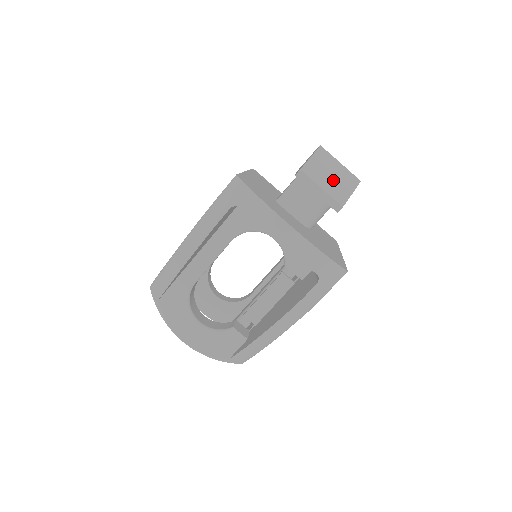
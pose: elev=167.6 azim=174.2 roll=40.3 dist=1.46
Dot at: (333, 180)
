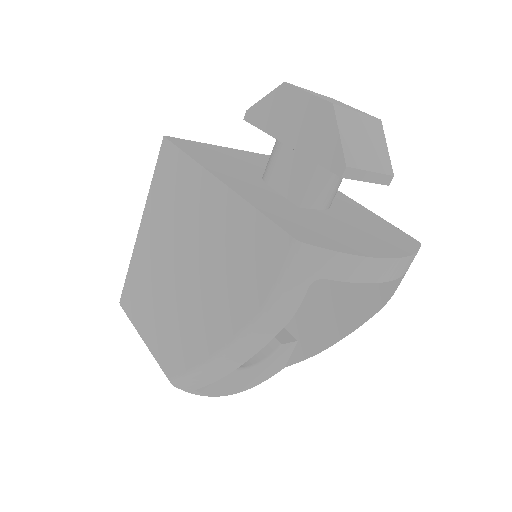
Dot at: (369, 147)
